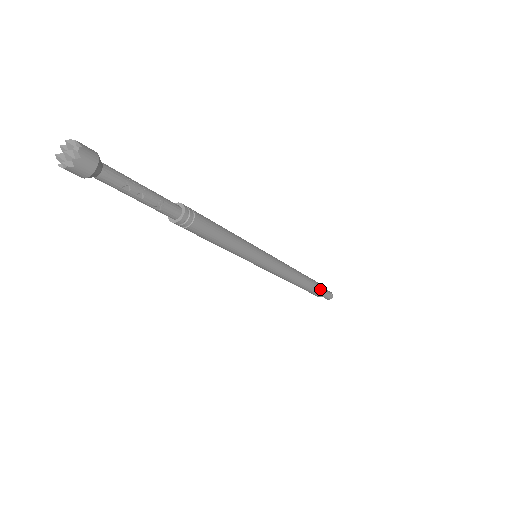
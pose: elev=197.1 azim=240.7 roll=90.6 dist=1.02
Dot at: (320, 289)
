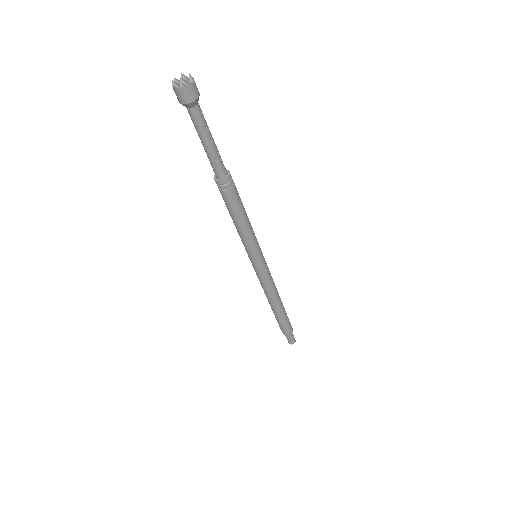
Dot at: (290, 324)
